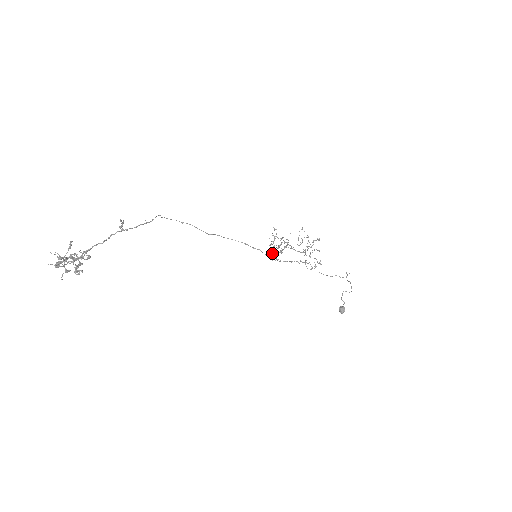
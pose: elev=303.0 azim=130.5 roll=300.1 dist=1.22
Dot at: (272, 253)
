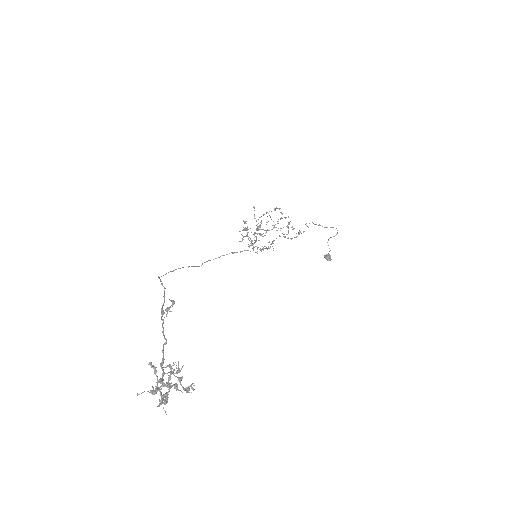
Dot at: (253, 247)
